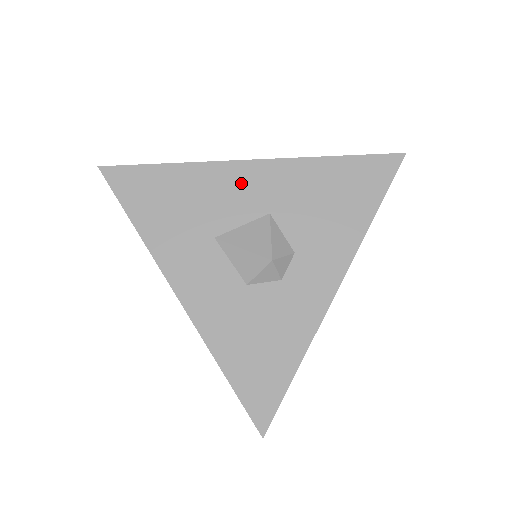
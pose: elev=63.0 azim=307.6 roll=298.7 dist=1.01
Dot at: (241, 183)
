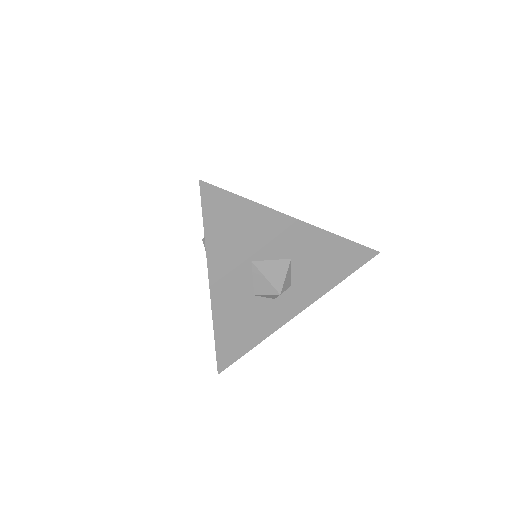
Dot at: (286, 233)
